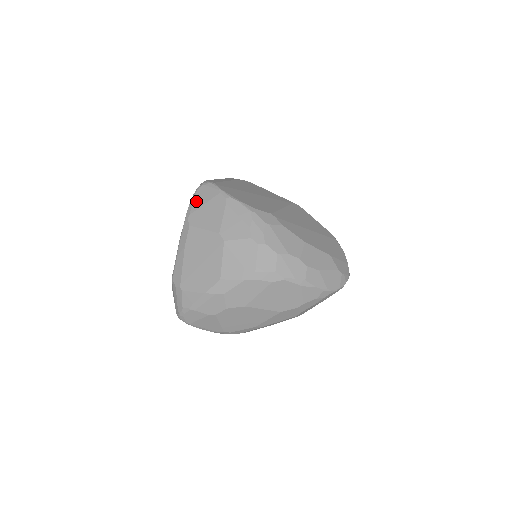
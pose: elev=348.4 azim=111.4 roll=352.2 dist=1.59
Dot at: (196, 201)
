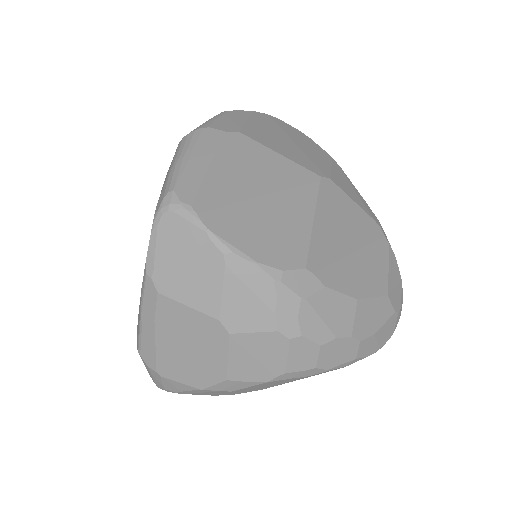
Dot at: (161, 245)
